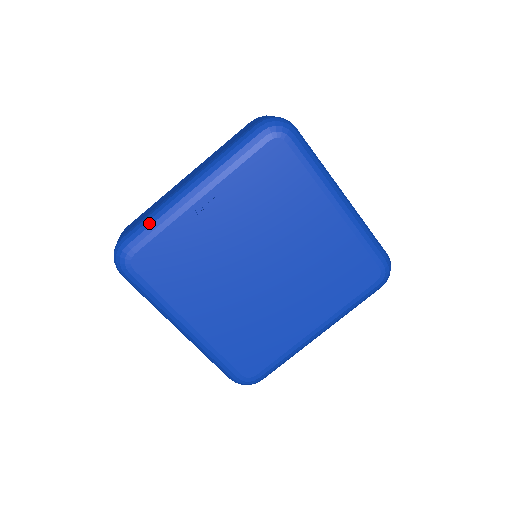
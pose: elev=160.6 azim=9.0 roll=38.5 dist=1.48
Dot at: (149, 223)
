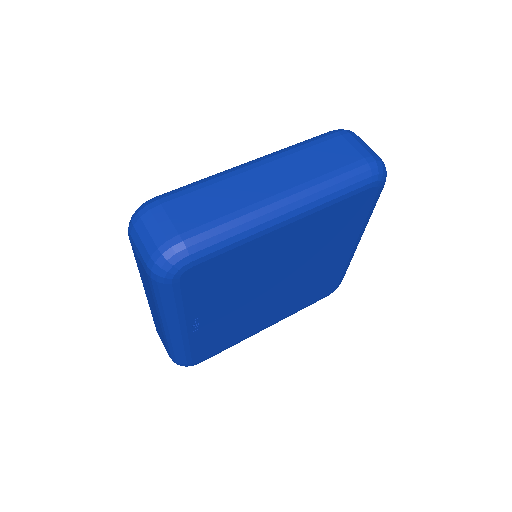
Dot at: (176, 353)
